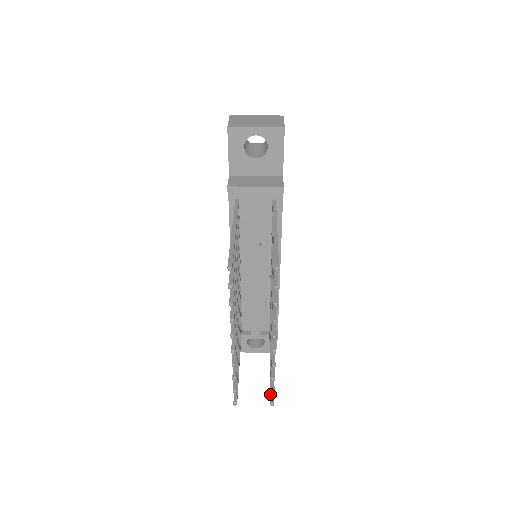
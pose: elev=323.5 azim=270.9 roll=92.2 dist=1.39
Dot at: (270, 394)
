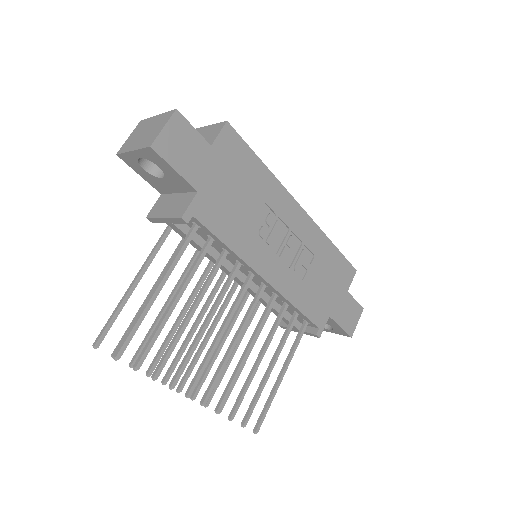
Dot at: (257, 420)
